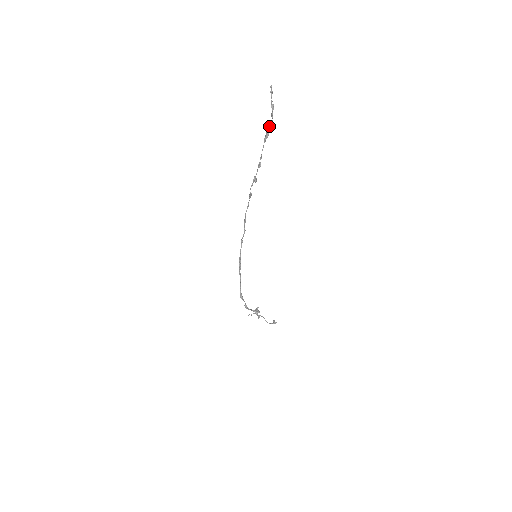
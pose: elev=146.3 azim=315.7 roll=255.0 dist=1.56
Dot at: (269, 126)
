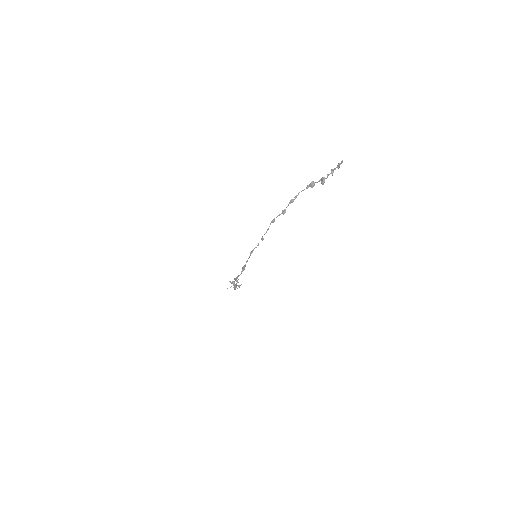
Dot at: (322, 184)
